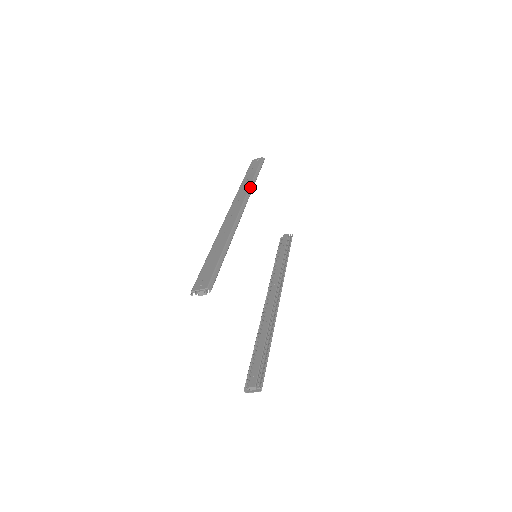
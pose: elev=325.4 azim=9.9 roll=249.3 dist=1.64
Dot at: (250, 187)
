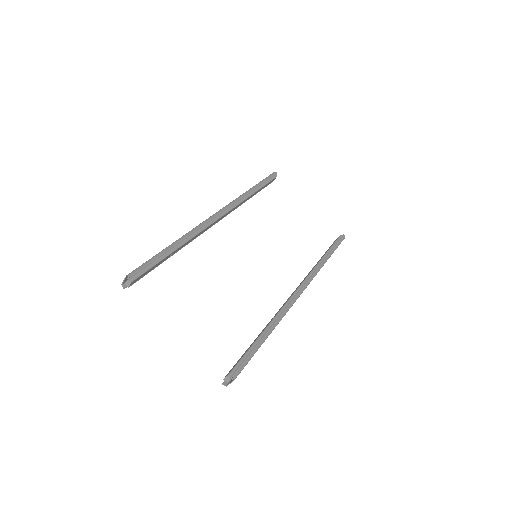
Dot at: (239, 196)
